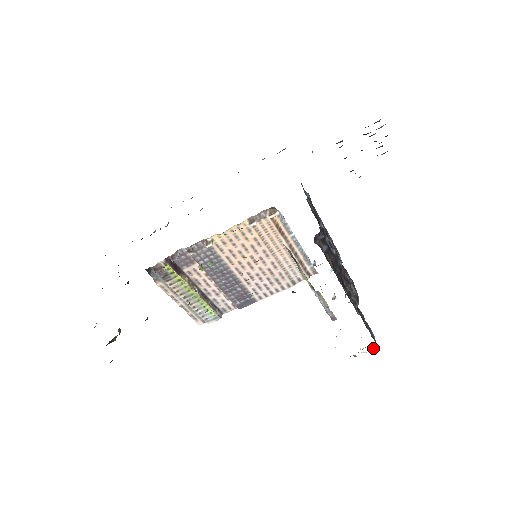
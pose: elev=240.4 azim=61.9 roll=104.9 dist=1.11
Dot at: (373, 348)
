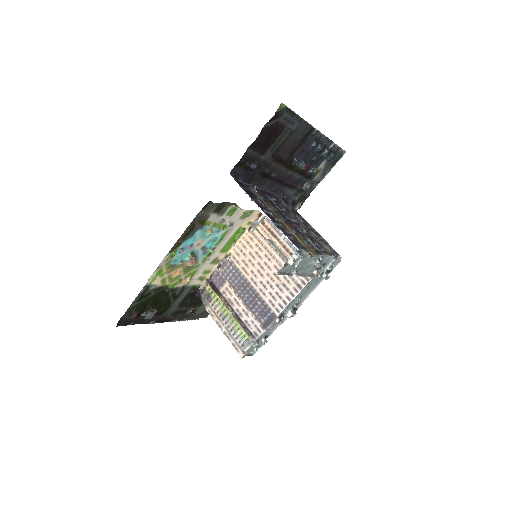
Dot at: (297, 255)
